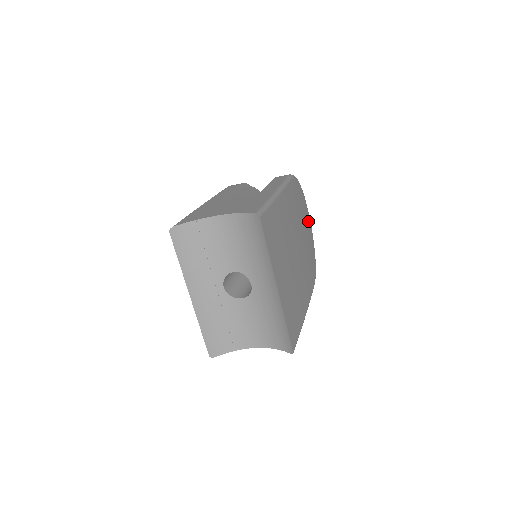
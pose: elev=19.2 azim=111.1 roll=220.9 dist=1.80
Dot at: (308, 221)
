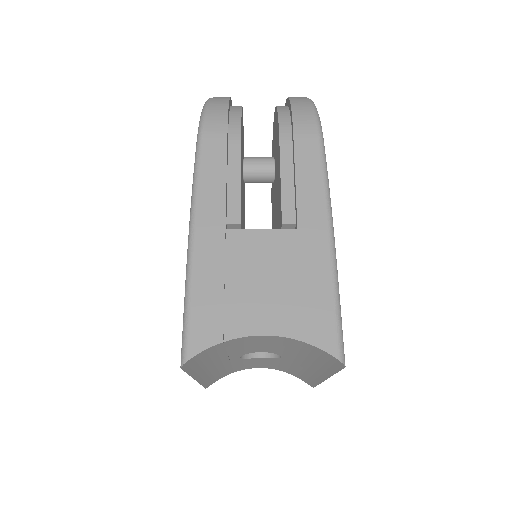
Dot at: occluded
